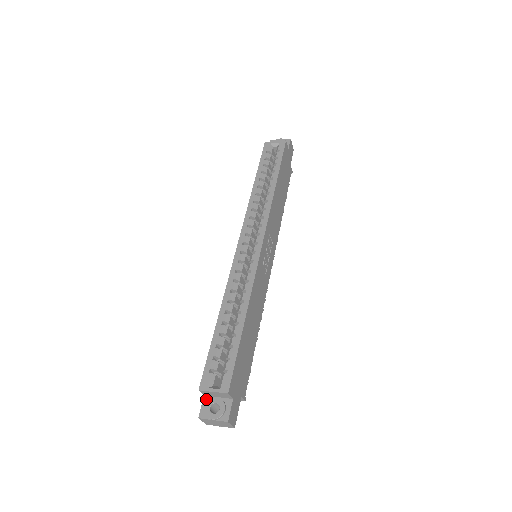
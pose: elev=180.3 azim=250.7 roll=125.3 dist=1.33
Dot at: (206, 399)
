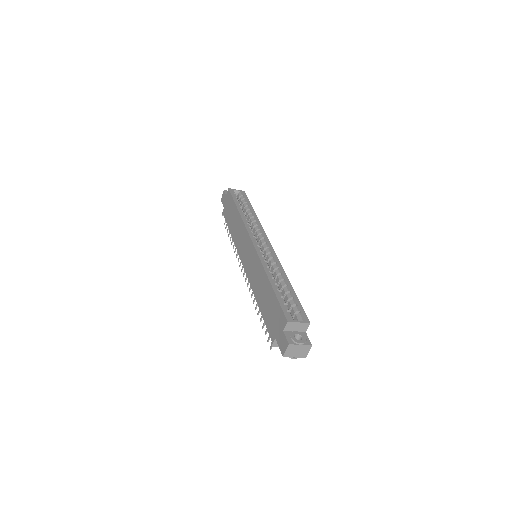
Dot at: (287, 333)
